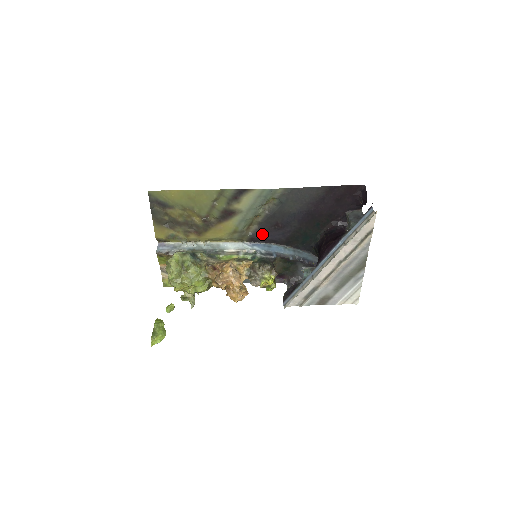
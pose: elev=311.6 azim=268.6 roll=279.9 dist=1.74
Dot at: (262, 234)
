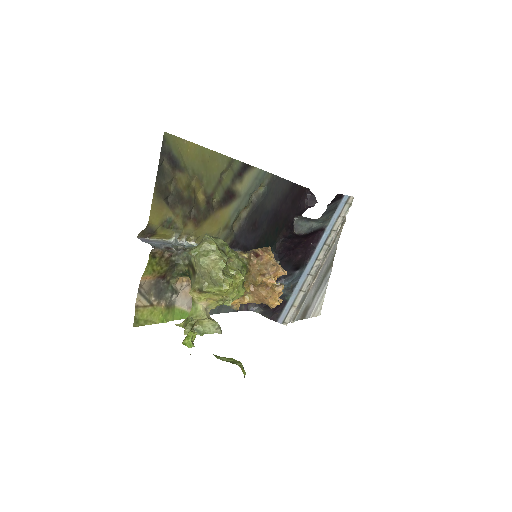
Dot at: (242, 236)
